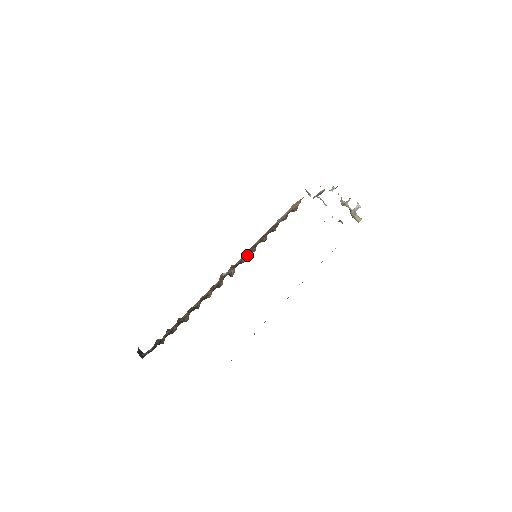
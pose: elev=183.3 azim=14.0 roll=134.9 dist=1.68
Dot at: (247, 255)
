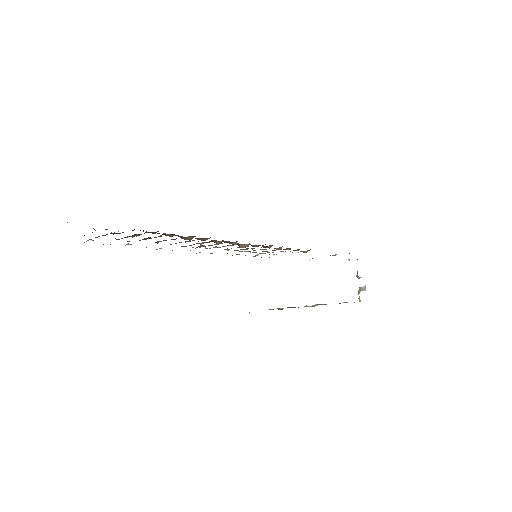
Dot at: occluded
